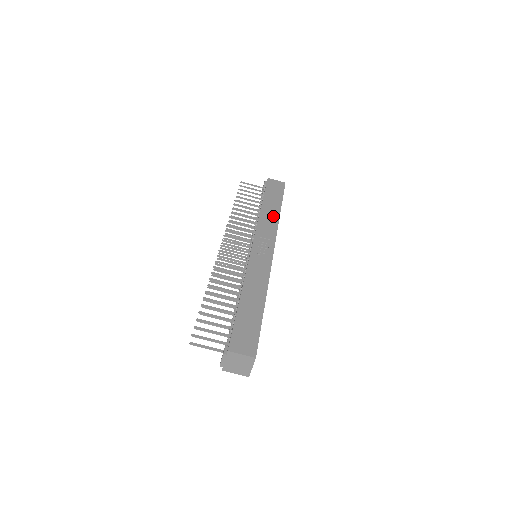
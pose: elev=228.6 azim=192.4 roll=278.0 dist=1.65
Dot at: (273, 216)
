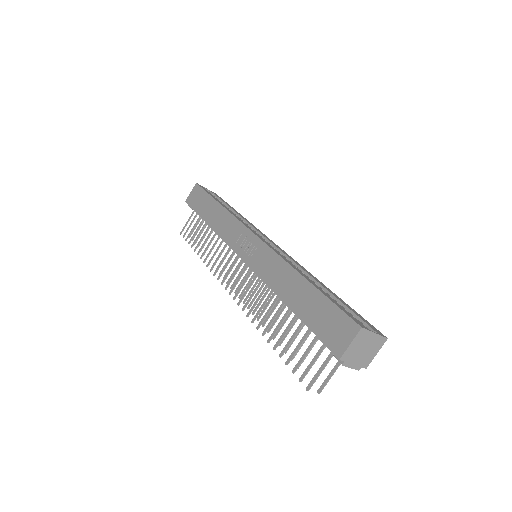
Dot at: (221, 216)
